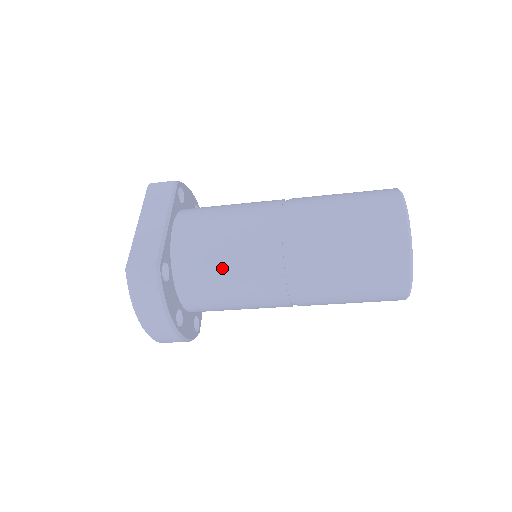
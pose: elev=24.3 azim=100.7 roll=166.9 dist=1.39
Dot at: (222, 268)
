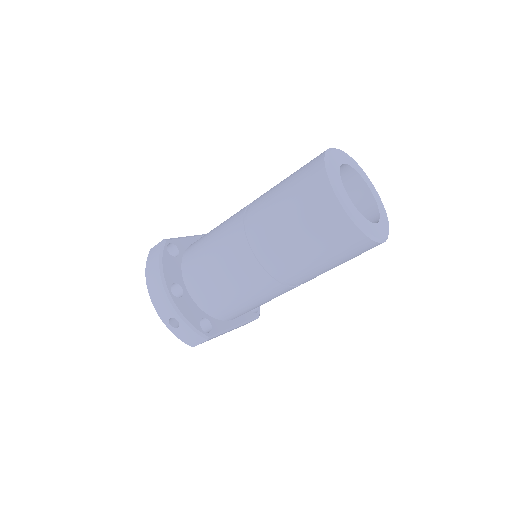
Dot at: (209, 240)
